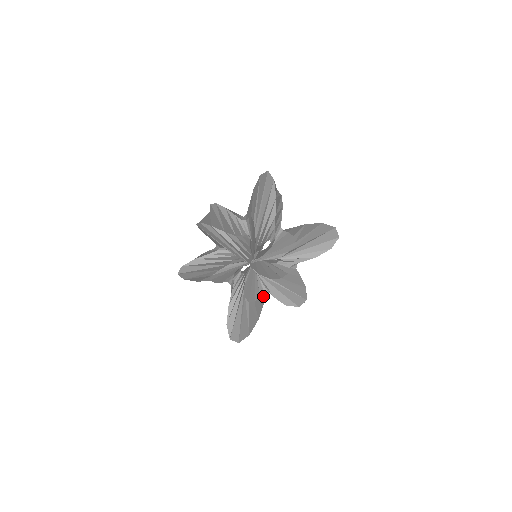
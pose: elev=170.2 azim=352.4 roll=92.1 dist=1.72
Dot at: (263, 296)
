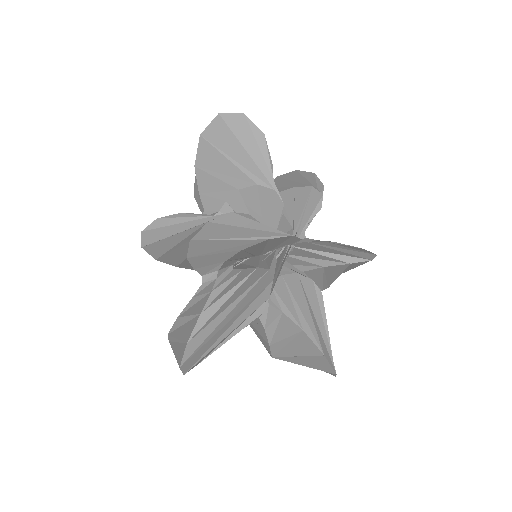
Dot at: occluded
